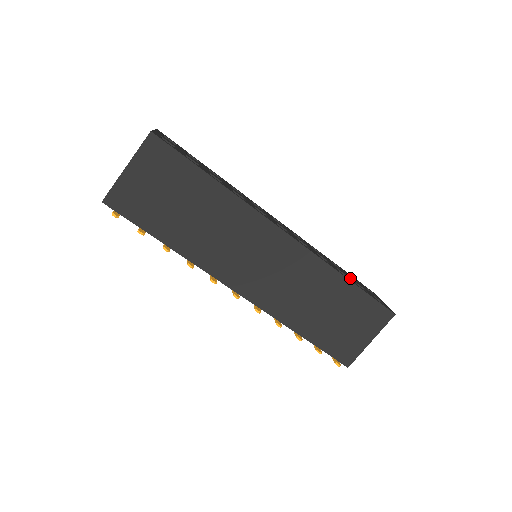
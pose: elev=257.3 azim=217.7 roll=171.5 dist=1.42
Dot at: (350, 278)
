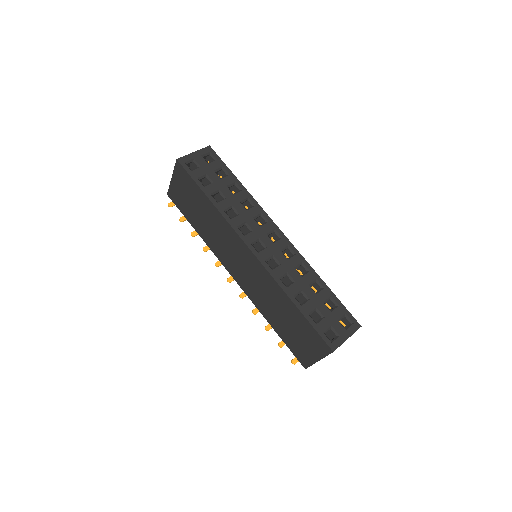
Dot at: (311, 304)
